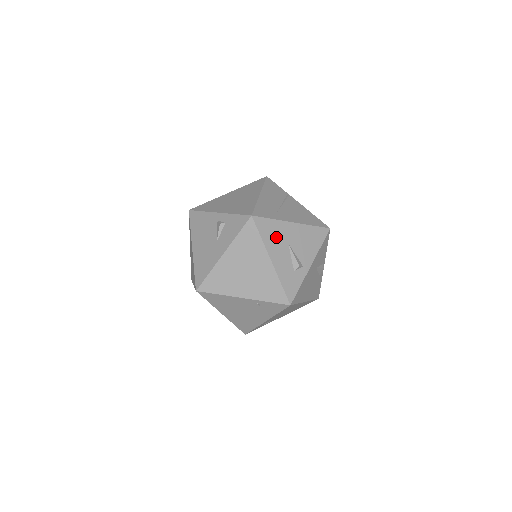
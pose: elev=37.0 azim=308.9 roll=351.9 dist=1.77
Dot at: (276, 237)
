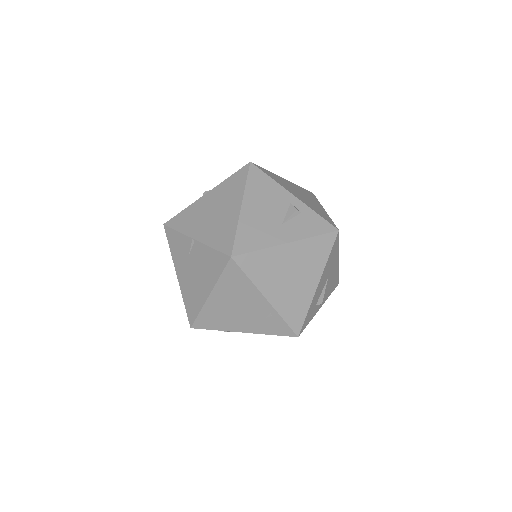
Dot at: (330, 264)
